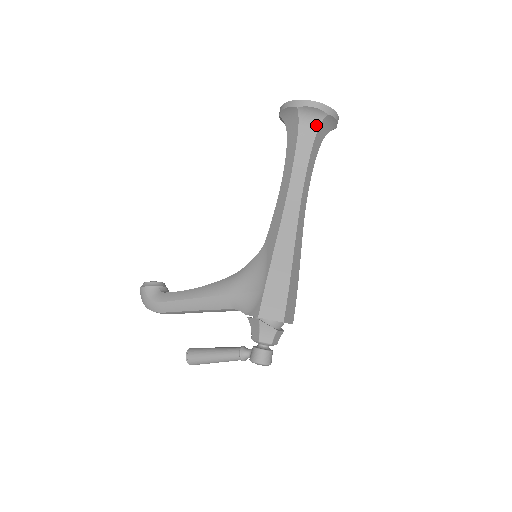
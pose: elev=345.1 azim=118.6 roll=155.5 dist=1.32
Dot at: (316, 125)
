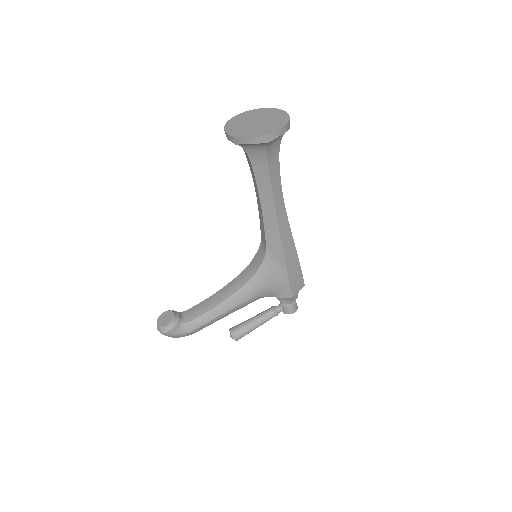
Dot at: (279, 140)
